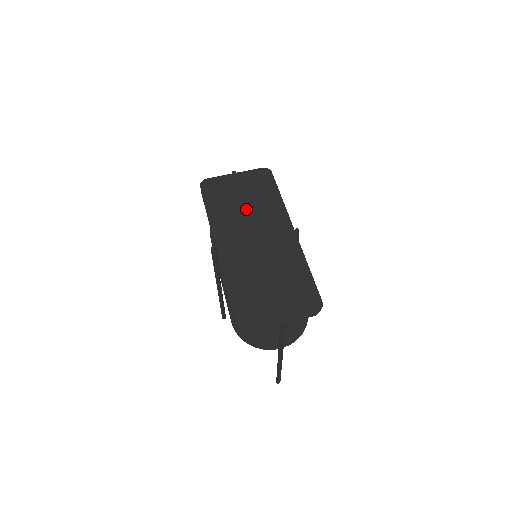
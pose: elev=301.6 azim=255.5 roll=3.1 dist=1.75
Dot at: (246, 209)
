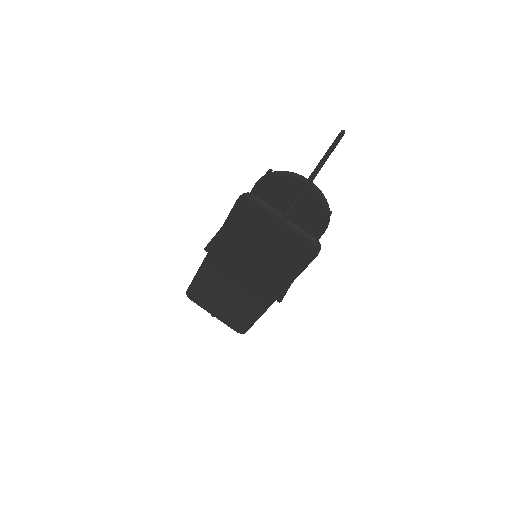
Dot at: (257, 256)
